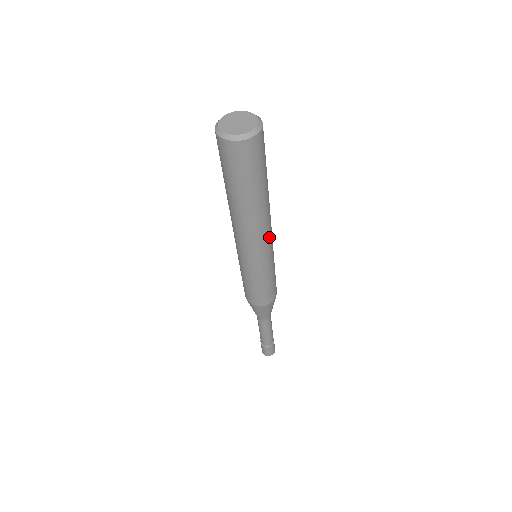
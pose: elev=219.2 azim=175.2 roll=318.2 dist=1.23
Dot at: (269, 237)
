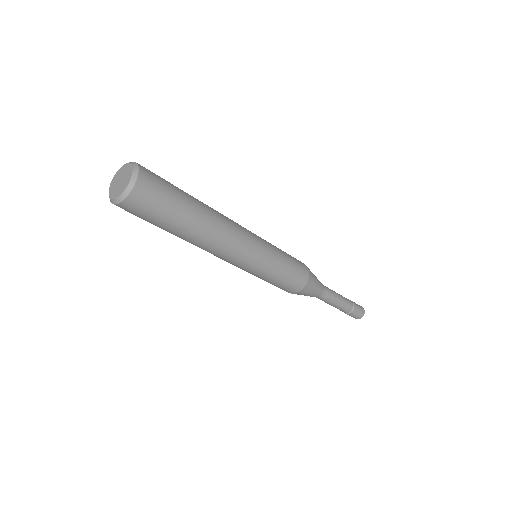
Dot at: (242, 245)
